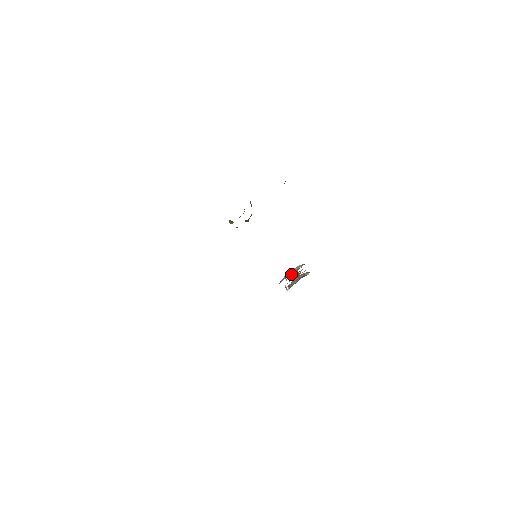
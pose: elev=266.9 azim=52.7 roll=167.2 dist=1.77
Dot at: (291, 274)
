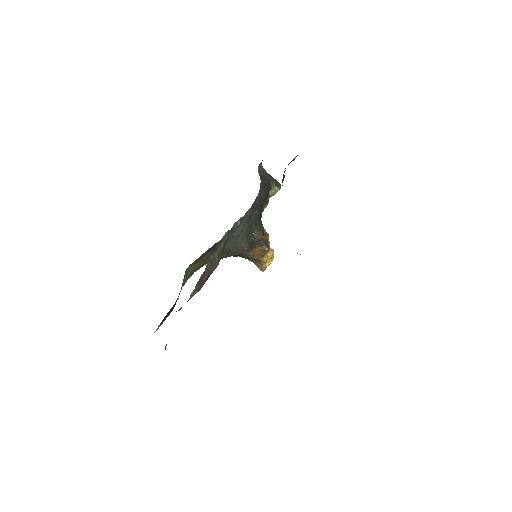
Dot at: occluded
